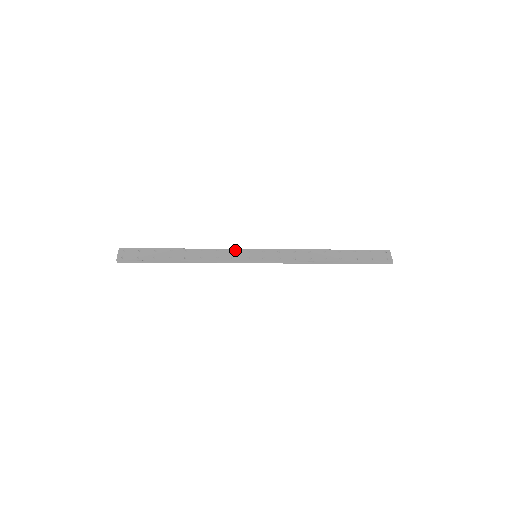
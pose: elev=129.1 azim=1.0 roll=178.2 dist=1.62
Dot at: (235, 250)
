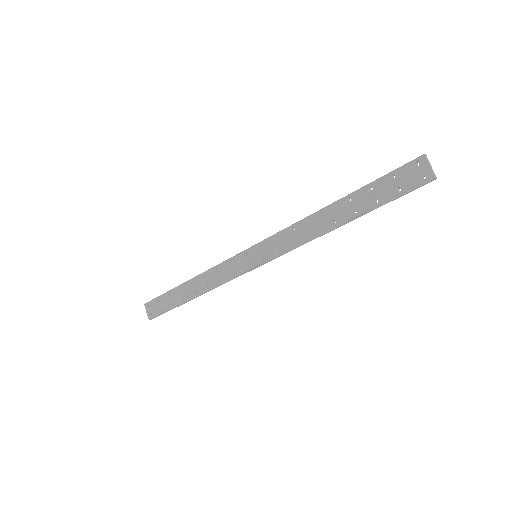
Dot at: (232, 259)
